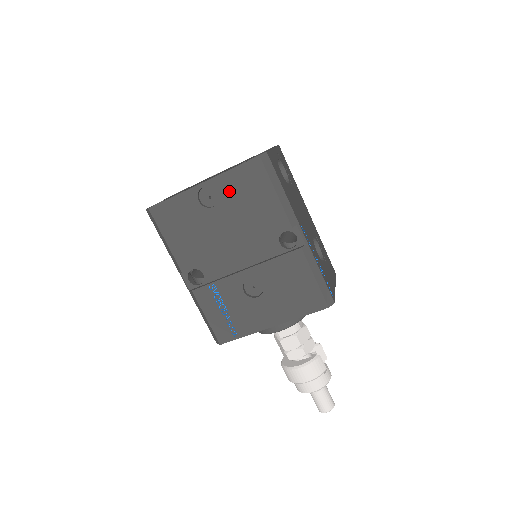
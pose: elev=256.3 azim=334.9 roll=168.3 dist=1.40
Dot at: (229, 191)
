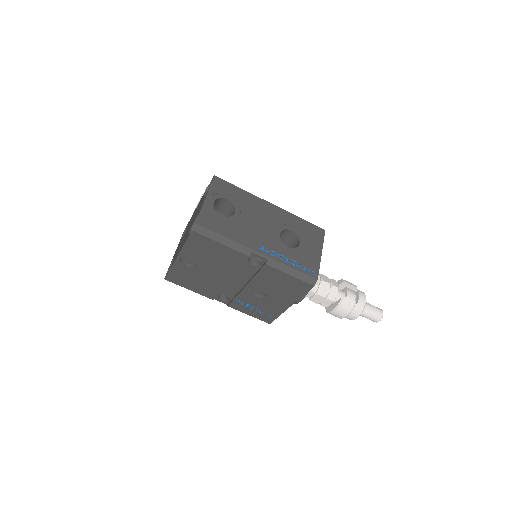
Dot at: (195, 254)
